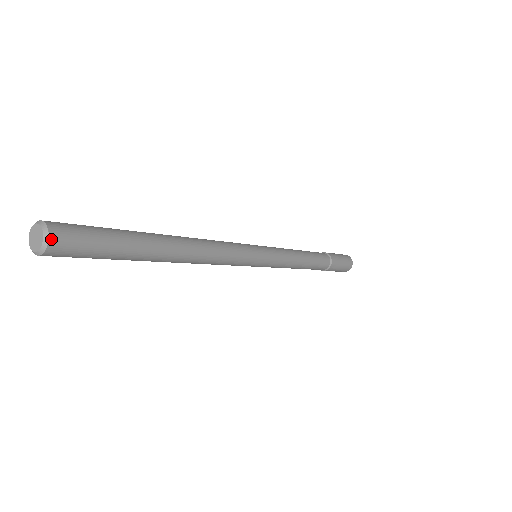
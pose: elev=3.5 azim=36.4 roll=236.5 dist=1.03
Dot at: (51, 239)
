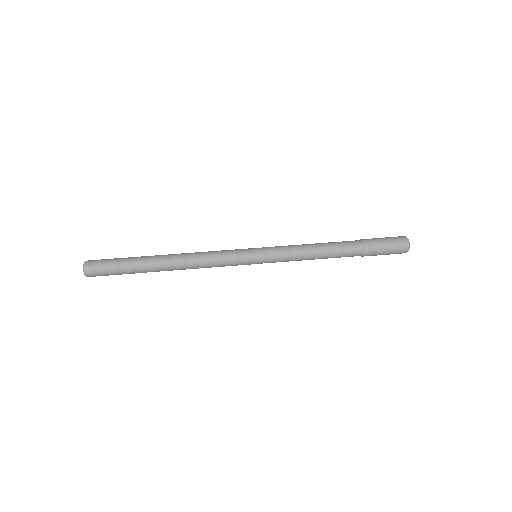
Dot at: (87, 275)
